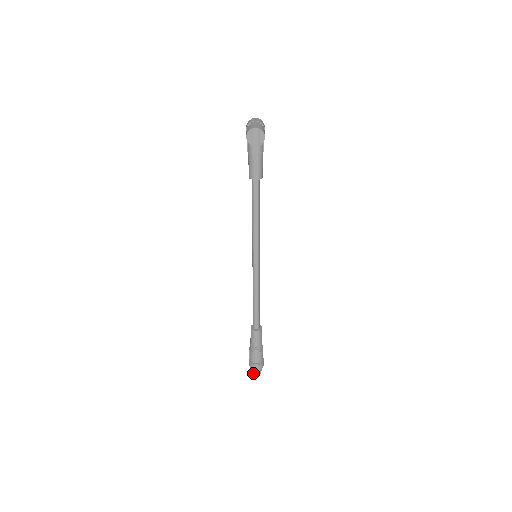
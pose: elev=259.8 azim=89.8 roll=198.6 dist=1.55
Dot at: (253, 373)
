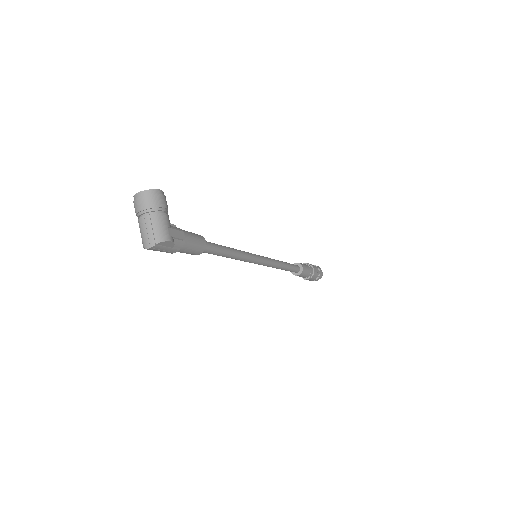
Dot at: occluded
